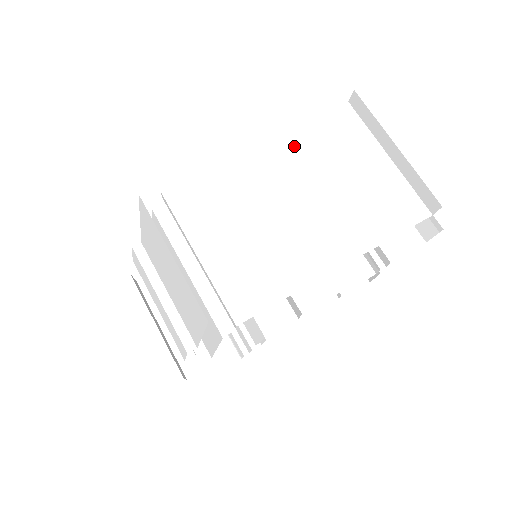
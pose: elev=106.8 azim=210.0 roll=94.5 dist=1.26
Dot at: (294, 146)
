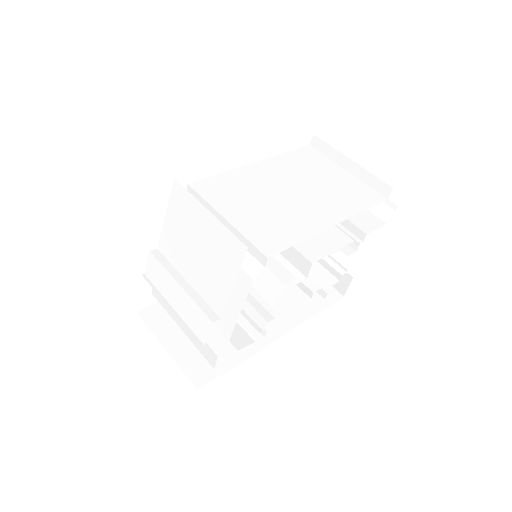
Dot at: (280, 164)
